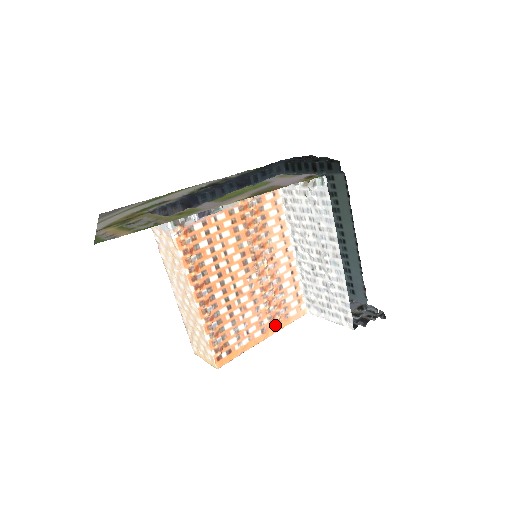
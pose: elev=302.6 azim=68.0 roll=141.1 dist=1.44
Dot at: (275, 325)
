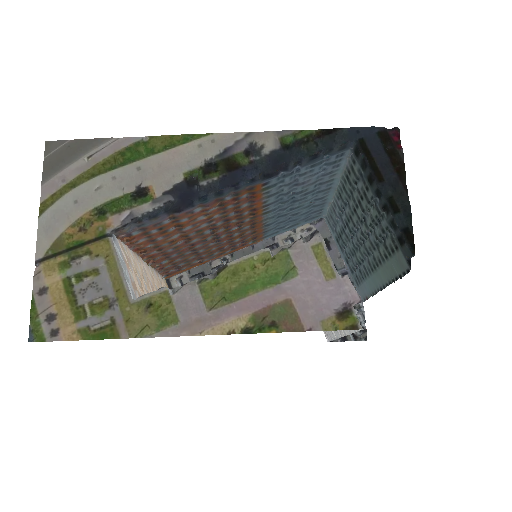
Dot at: occluded
